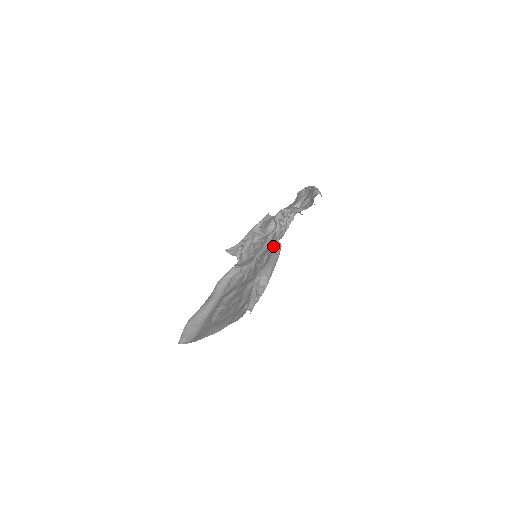
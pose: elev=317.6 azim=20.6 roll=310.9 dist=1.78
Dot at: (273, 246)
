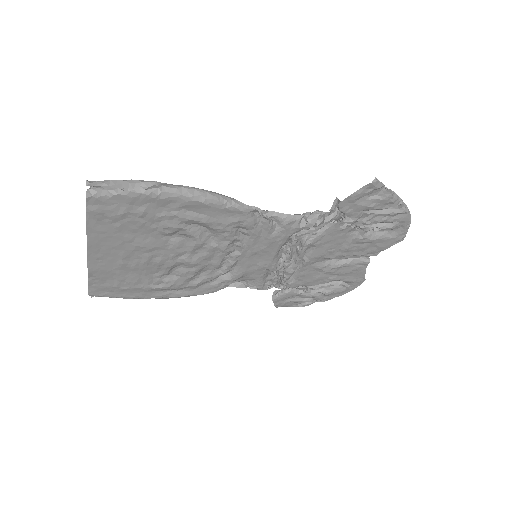
Dot at: occluded
